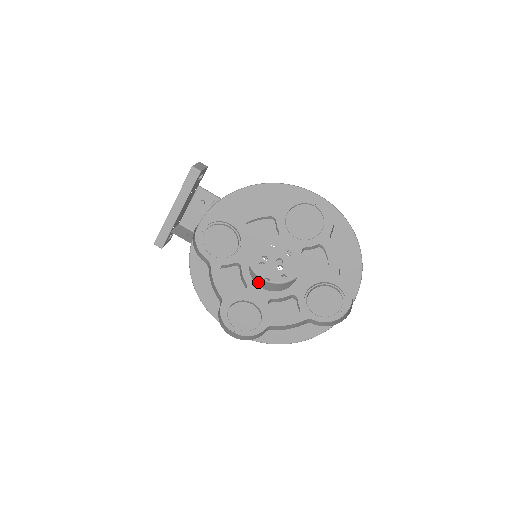
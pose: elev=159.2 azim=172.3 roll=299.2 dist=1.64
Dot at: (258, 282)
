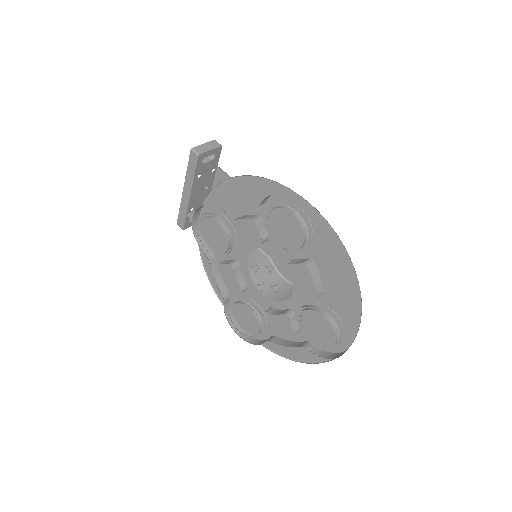
Dot at: (274, 282)
